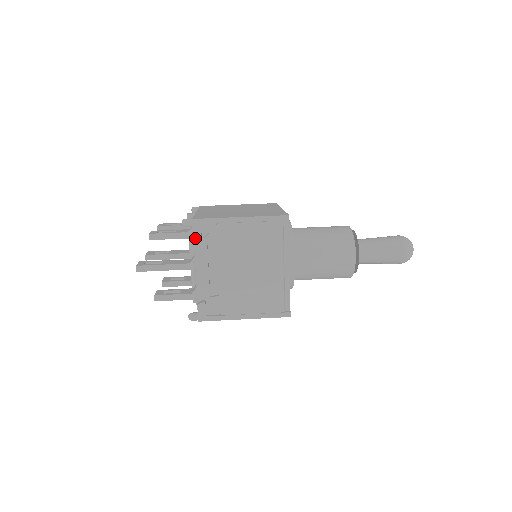
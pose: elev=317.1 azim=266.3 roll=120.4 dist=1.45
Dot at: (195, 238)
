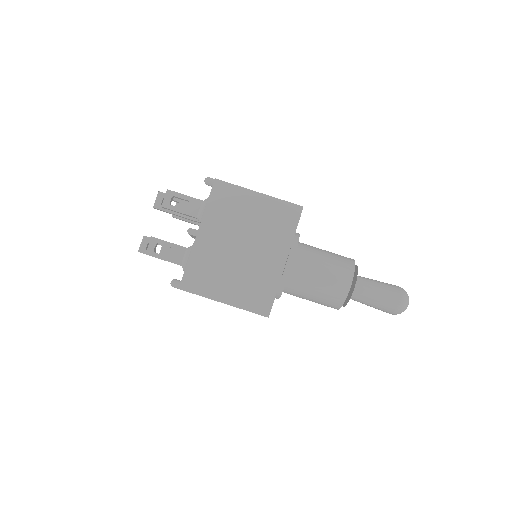
Dot at: occluded
